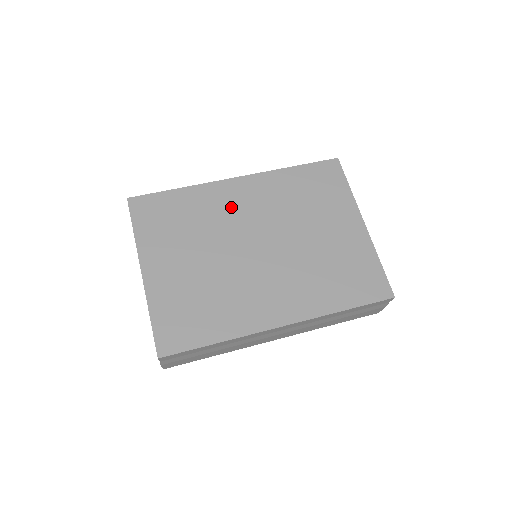
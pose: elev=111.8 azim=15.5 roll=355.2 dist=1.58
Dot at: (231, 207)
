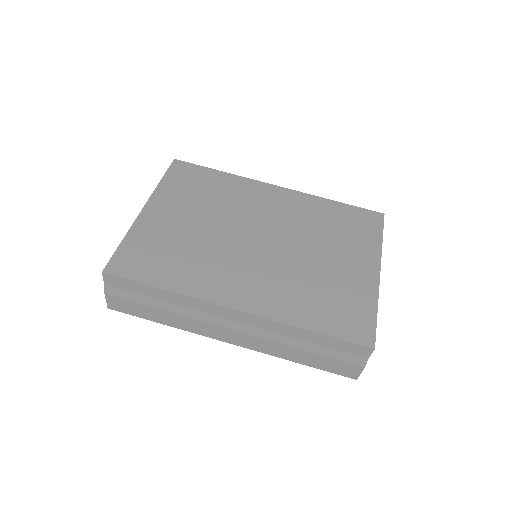
Dot at: (256, 202)
